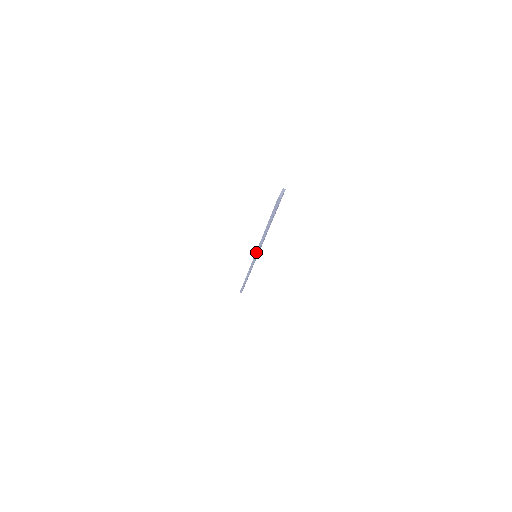
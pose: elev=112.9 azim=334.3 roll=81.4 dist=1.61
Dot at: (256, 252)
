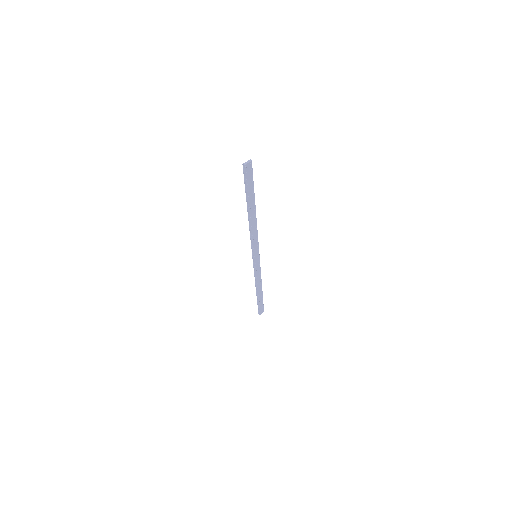
Dot at: (252, 247)
